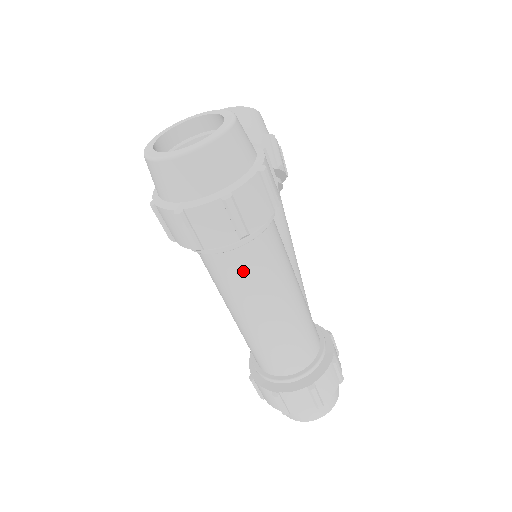
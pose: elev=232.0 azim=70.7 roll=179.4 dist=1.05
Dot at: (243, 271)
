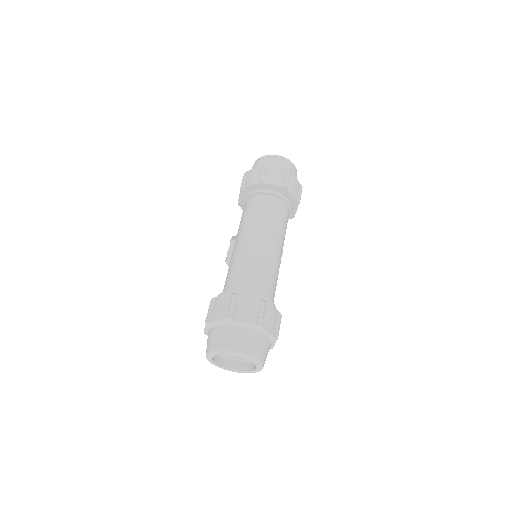
Dot at: (270, 209)
